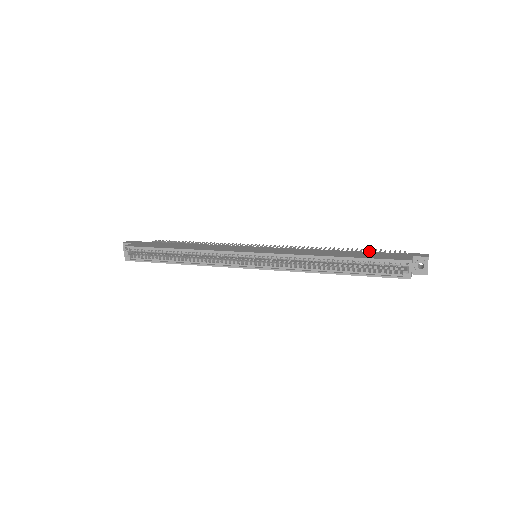
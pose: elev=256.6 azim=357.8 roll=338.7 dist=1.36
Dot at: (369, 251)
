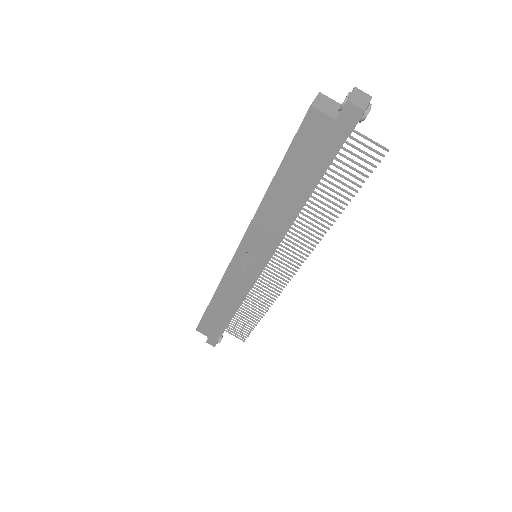
Dot at: (345, 178)
